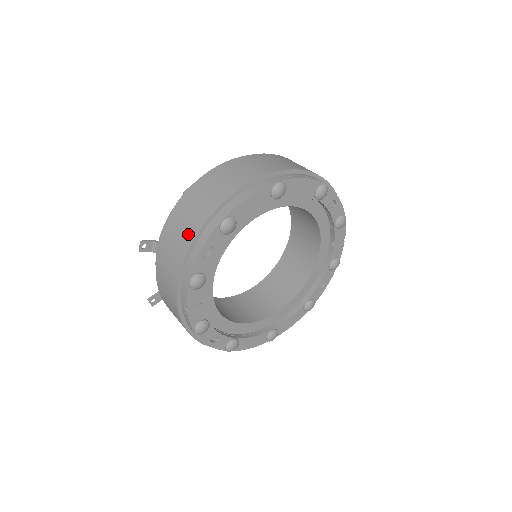
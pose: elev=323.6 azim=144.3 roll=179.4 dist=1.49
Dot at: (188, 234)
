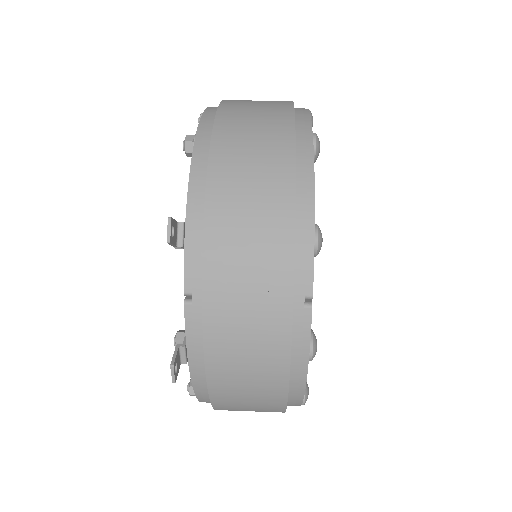
Dot at: (276, 165)
